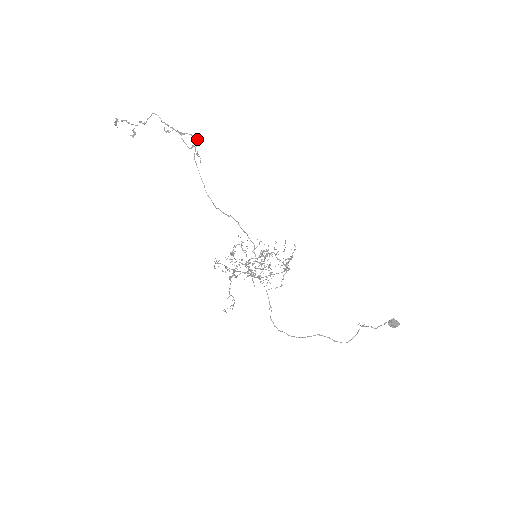
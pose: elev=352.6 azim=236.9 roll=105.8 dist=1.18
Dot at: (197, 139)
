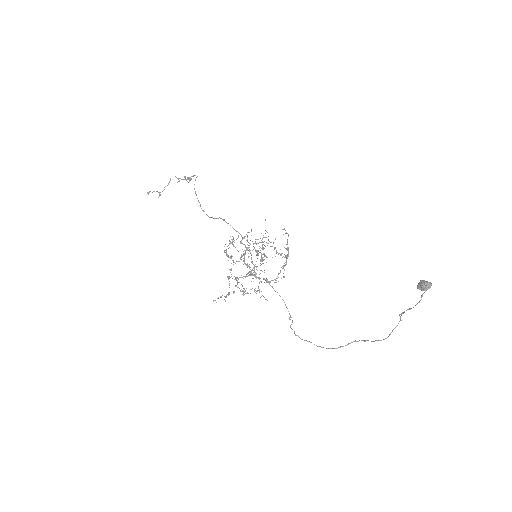
Dot at: (197, 176)
